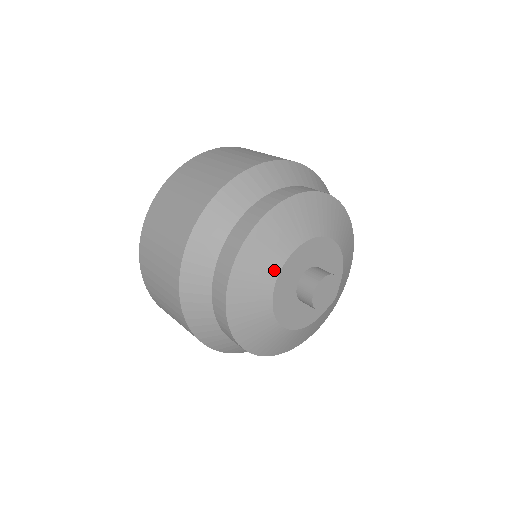
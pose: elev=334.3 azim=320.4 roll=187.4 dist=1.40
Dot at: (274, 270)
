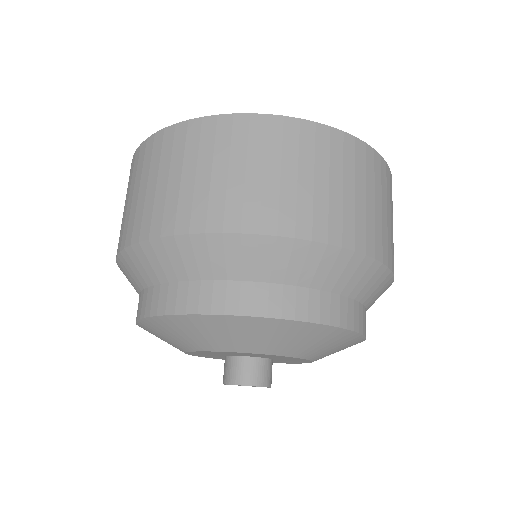
Dot at: (189, 347)
